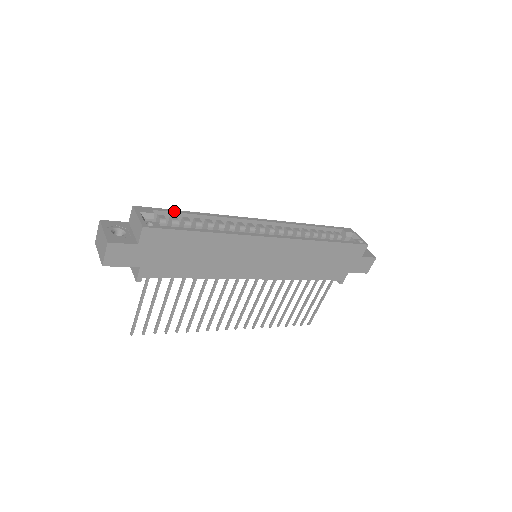
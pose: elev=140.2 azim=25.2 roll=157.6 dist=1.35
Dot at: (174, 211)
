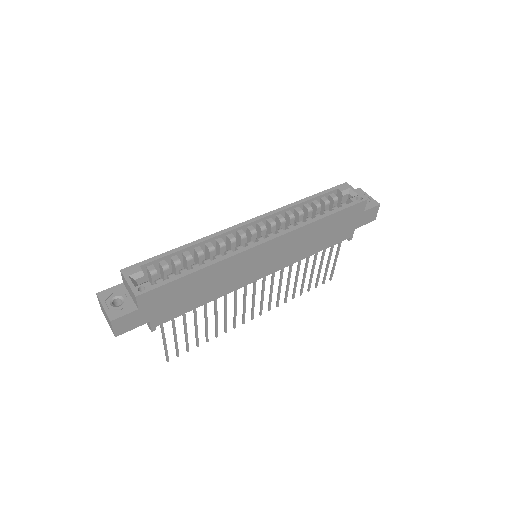
Dot at: (161, 256)
